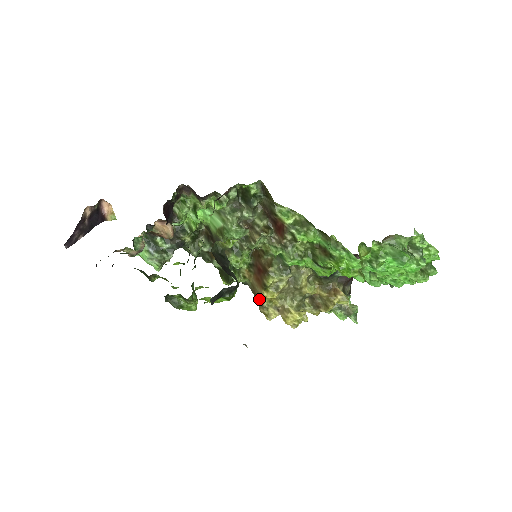
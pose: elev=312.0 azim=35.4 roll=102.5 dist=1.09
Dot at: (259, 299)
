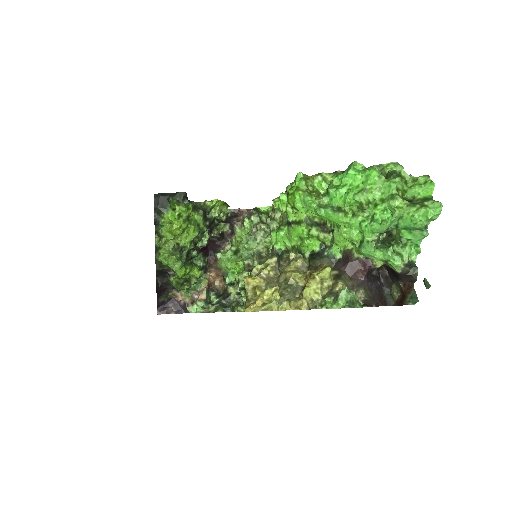
Dot at: (246, 294)
